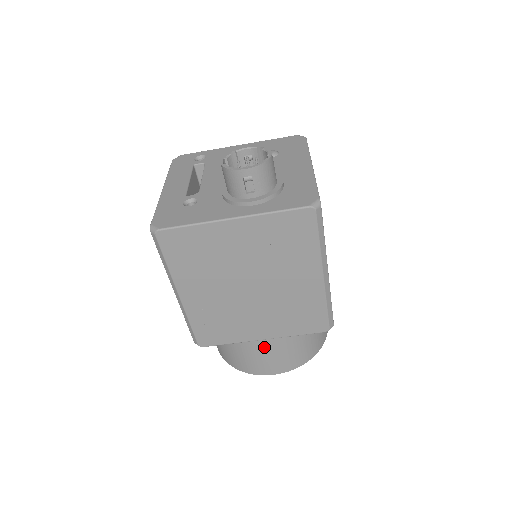
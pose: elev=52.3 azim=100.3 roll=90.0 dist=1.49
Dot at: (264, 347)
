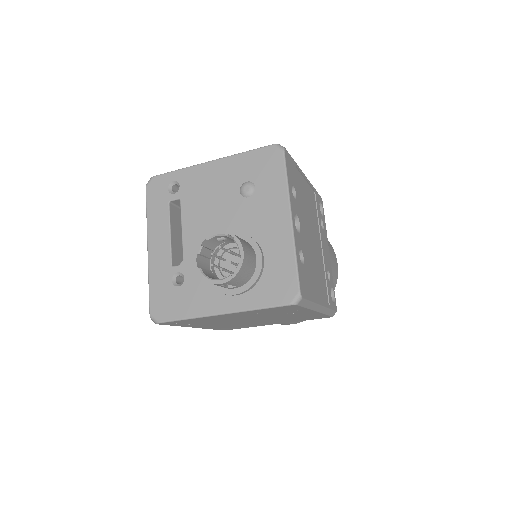
Dot at: occluded
